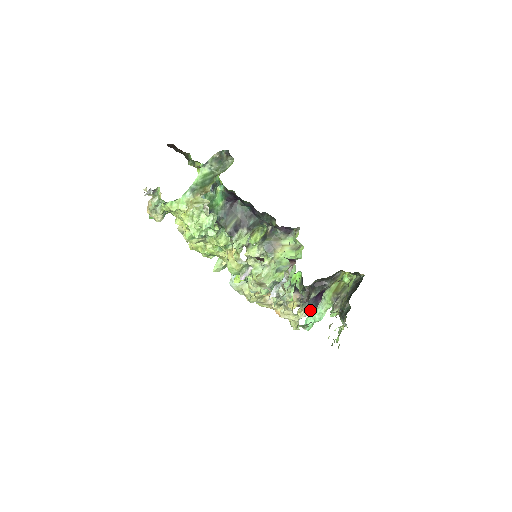
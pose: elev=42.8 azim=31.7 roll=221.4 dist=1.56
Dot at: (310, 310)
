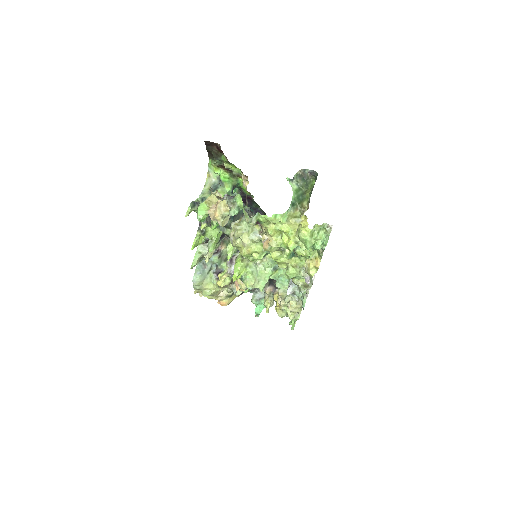
Dot at: occluded
